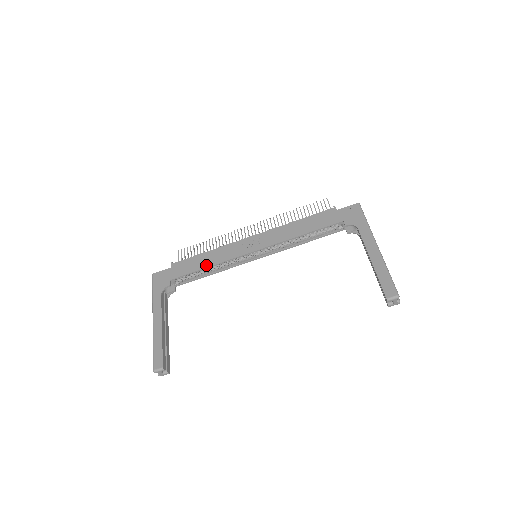
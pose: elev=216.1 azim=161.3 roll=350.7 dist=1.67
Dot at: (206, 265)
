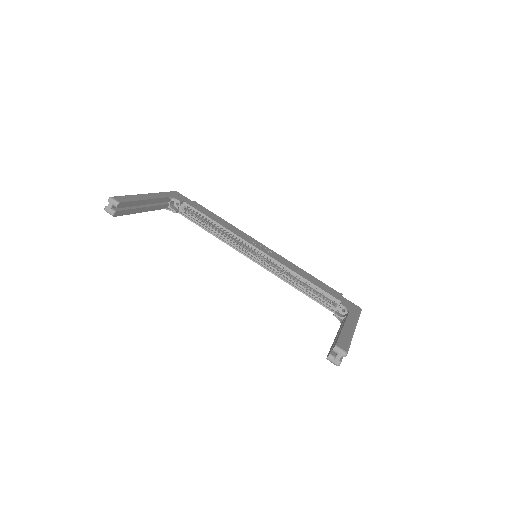
Dot at: (218, 222)
